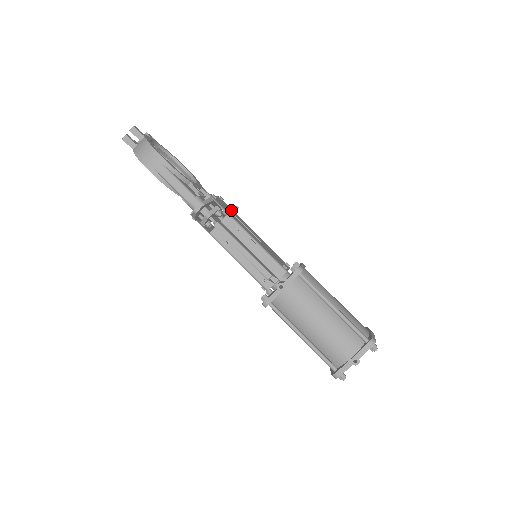
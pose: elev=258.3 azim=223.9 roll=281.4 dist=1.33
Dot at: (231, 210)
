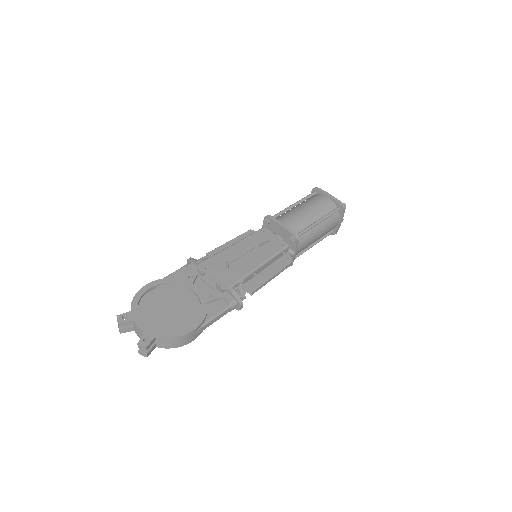
Dot at: (217, 263)
